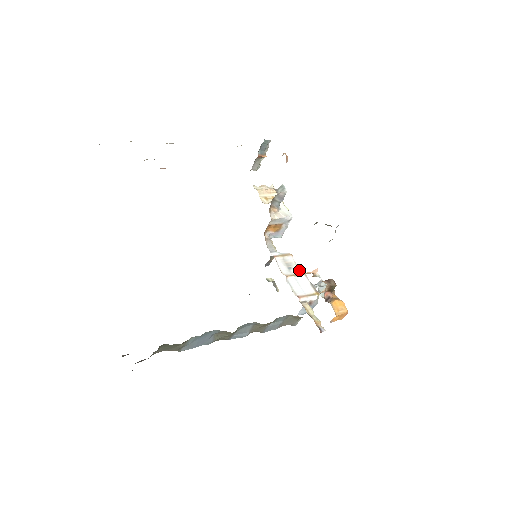
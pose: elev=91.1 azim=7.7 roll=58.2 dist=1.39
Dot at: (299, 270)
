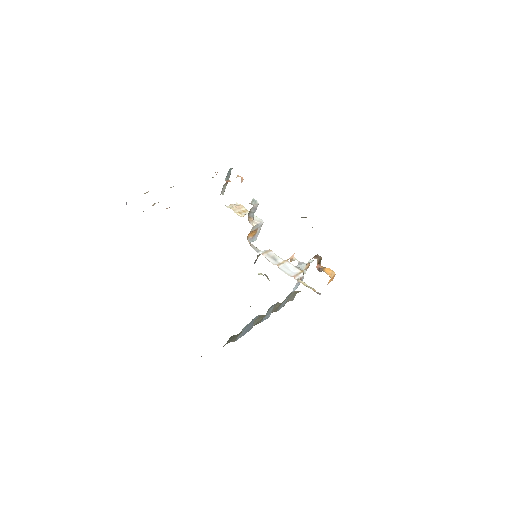
Dot at: (282, 259)
